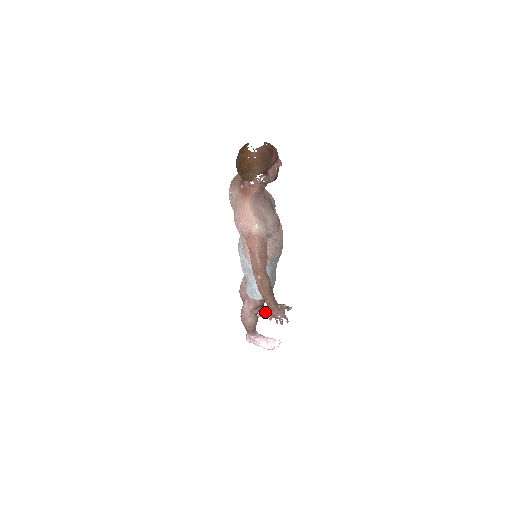
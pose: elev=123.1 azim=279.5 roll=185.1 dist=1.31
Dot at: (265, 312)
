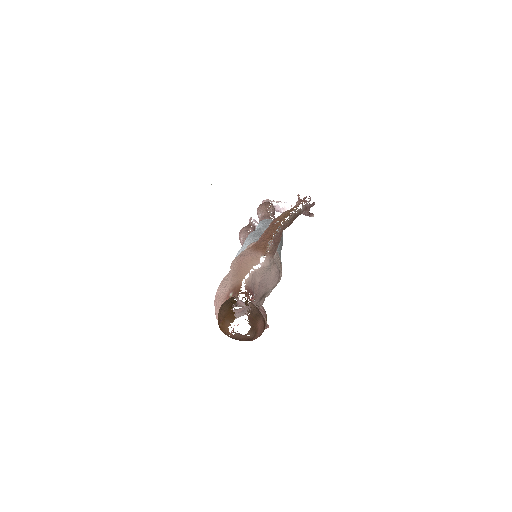
Dot at: (282, 212)
